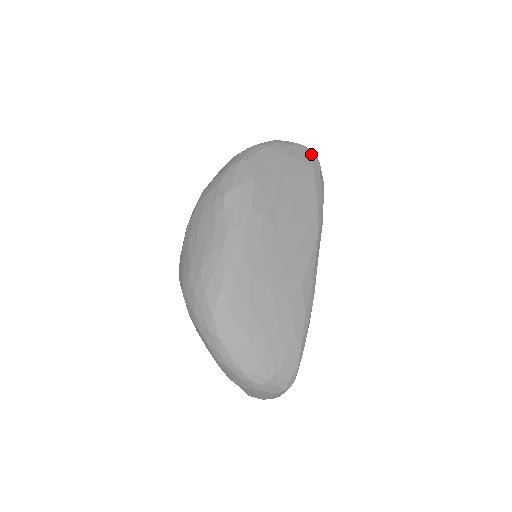
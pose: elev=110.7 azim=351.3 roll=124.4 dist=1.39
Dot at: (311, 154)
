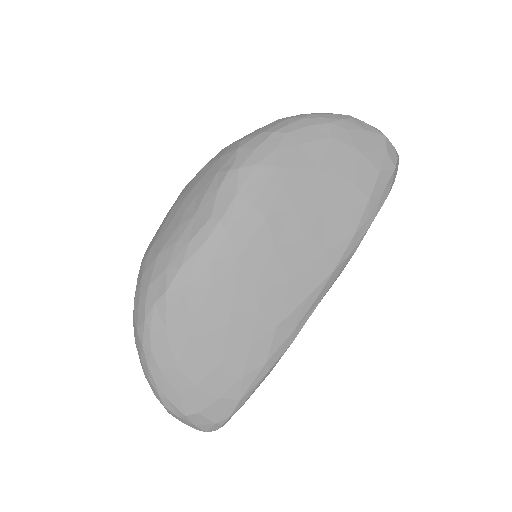
Dot at: (389, 153)
